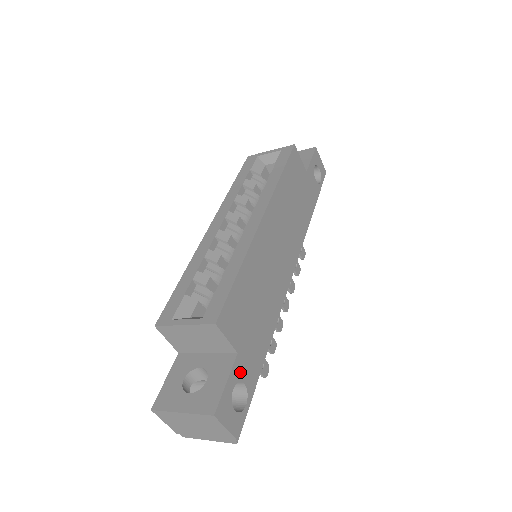
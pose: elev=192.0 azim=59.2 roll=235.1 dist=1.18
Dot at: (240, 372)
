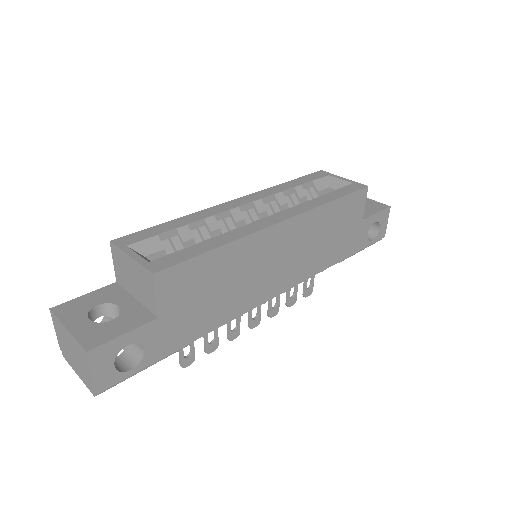
Dot at: (147, 336)
